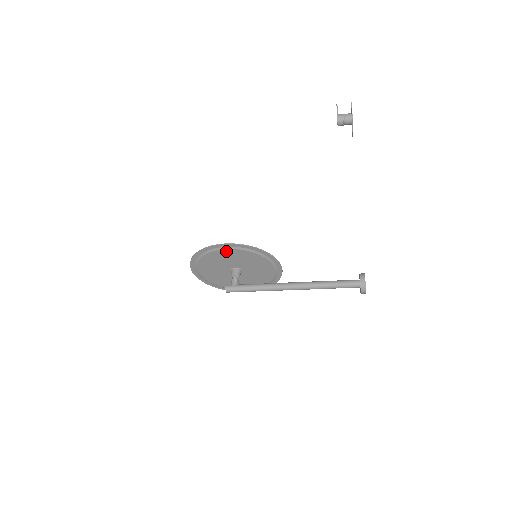
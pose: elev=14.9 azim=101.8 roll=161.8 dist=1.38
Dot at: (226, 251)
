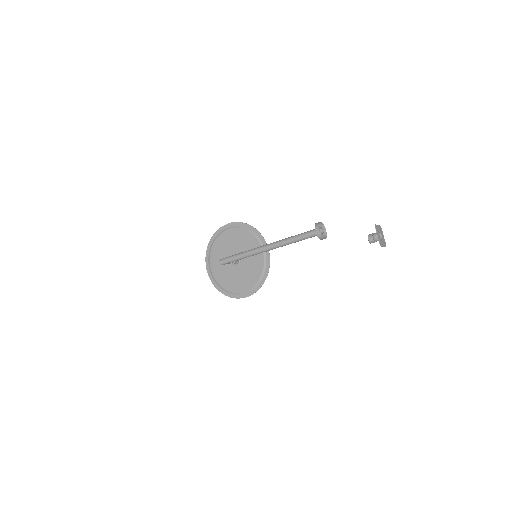
Dot at: (229, 232)
